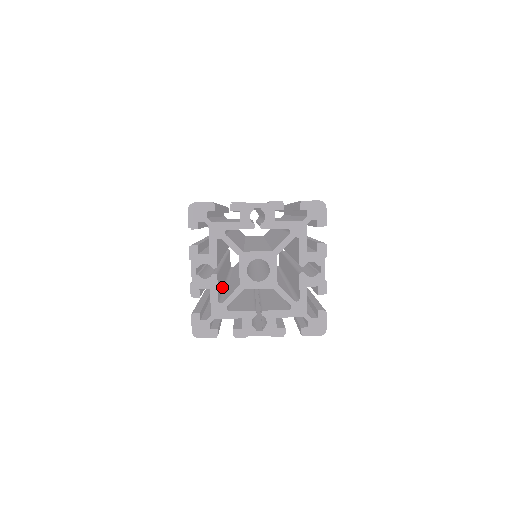
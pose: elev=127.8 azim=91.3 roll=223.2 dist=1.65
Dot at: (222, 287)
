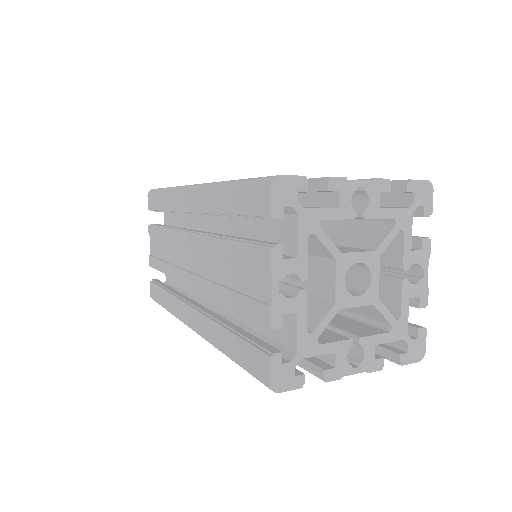
Dot at: occluded
